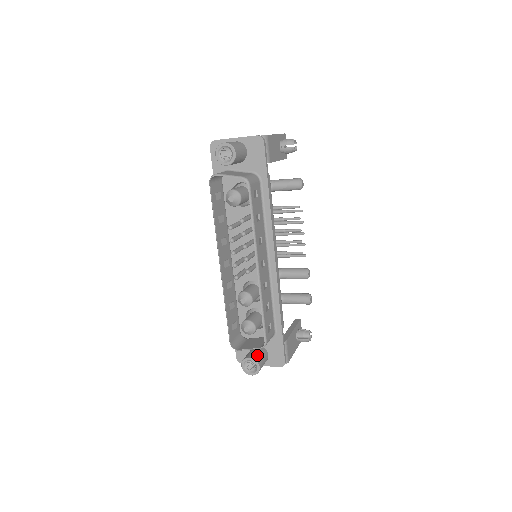
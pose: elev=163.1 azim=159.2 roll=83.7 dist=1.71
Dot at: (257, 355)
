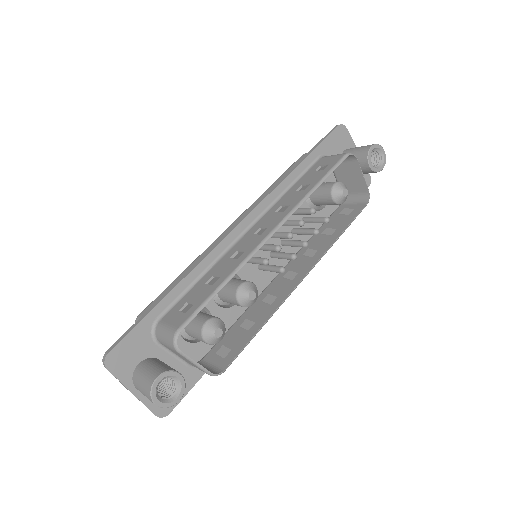
Dot at: occluded
